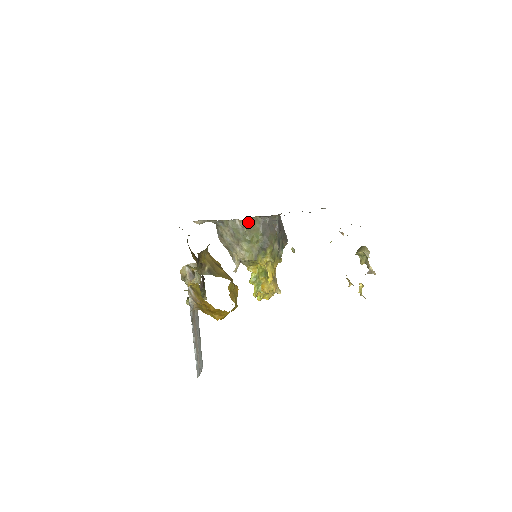
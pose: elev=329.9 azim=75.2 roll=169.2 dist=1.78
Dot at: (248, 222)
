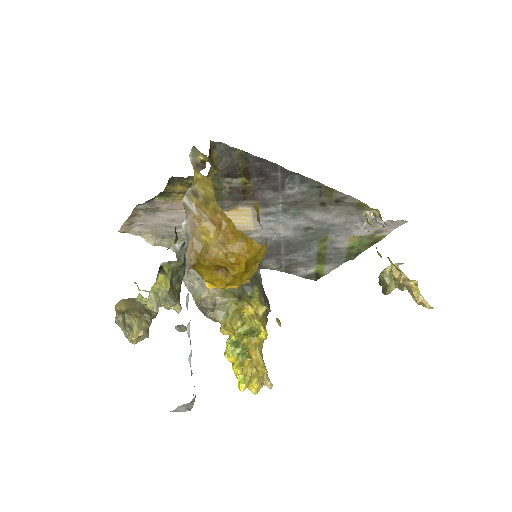
Dot at: occluded
